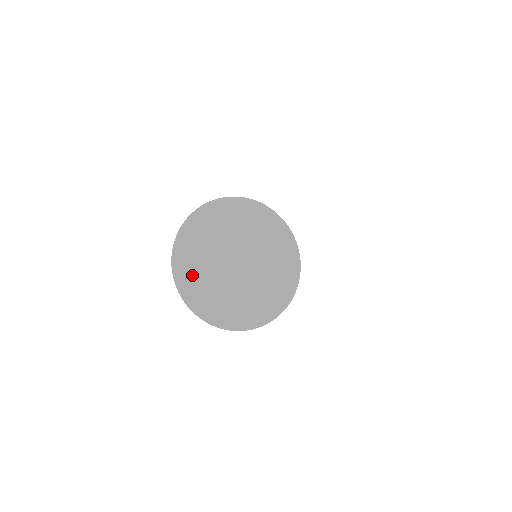
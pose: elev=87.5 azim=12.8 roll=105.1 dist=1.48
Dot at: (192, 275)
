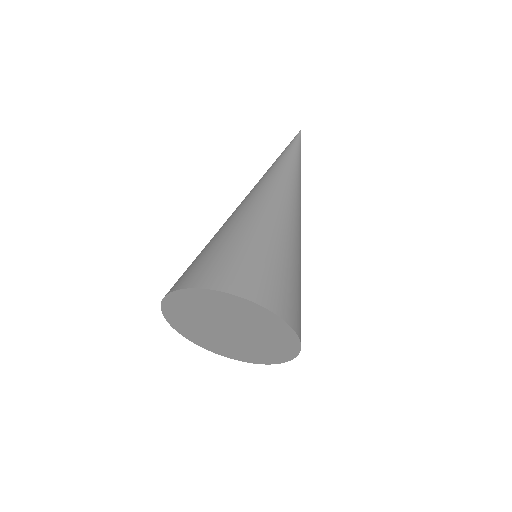
Dot at: (185, 323)
